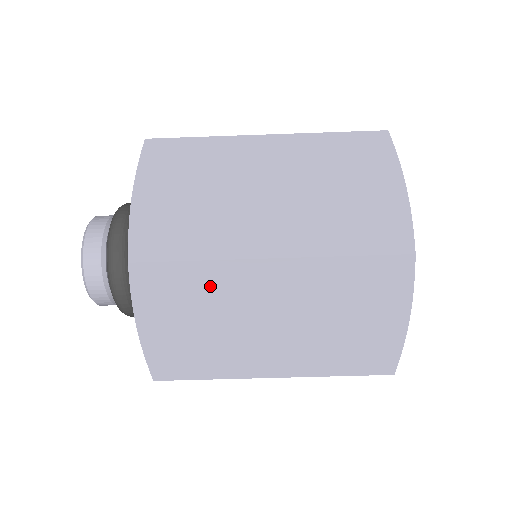
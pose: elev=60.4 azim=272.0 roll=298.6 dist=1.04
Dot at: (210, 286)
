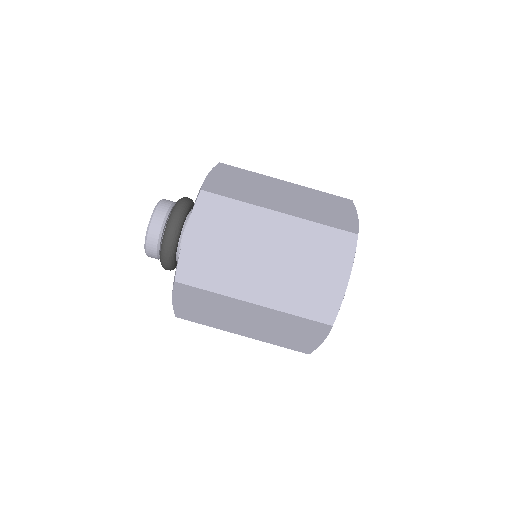
Dot at: (217, 301)
